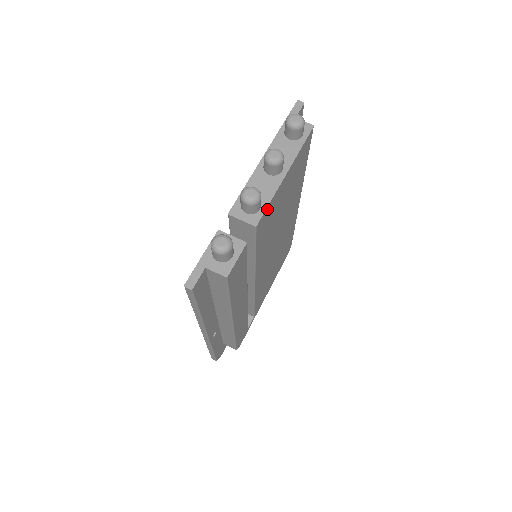
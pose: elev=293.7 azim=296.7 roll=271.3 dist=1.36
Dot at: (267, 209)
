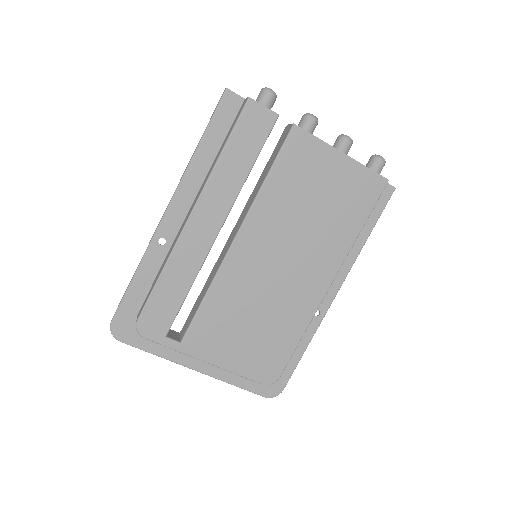
Dot at: (310, 138)
